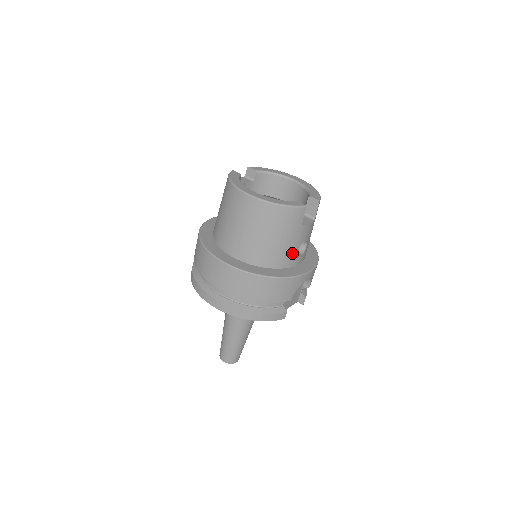
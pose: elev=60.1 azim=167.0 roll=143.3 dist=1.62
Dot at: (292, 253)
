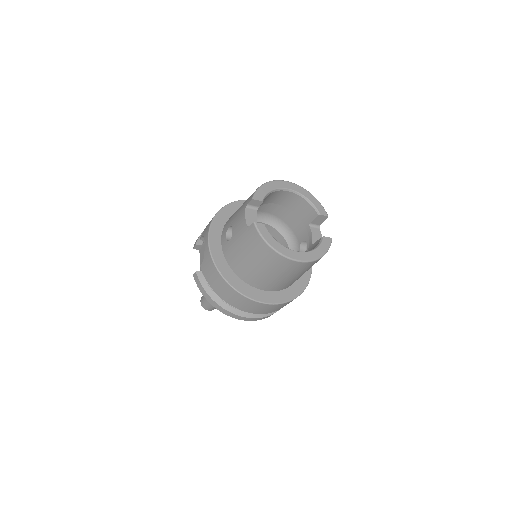
Dot at: occluded
